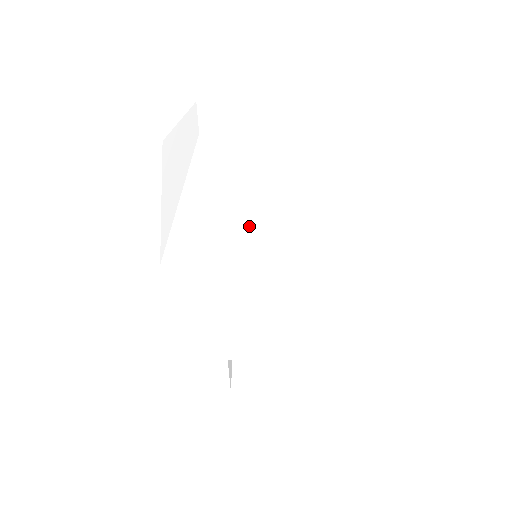
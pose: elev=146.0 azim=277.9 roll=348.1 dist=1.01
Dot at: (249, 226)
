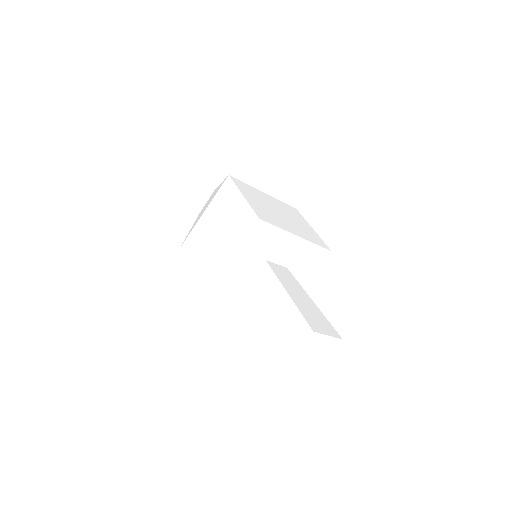
Dot at: occluded
